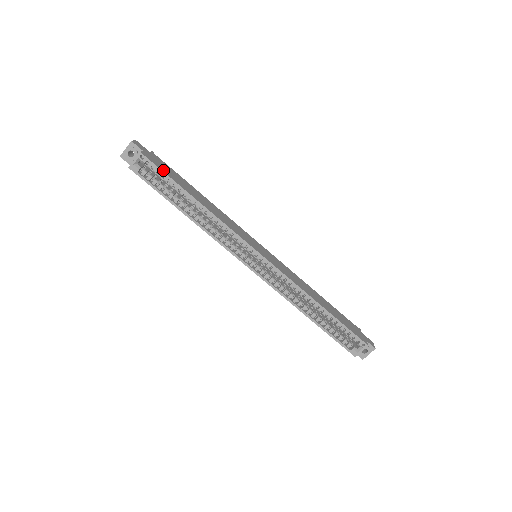
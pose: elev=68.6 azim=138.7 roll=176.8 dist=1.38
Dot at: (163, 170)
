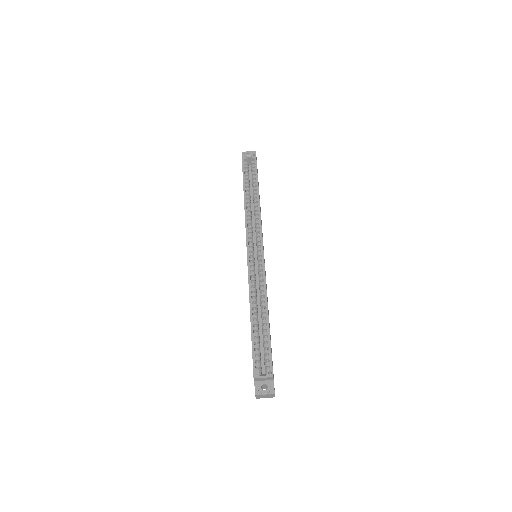
Dot at: occluded
